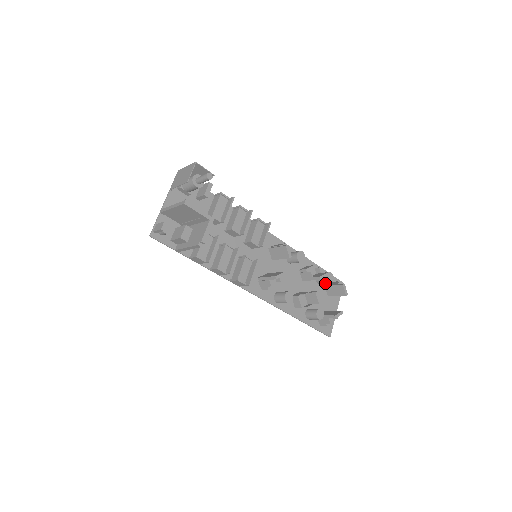
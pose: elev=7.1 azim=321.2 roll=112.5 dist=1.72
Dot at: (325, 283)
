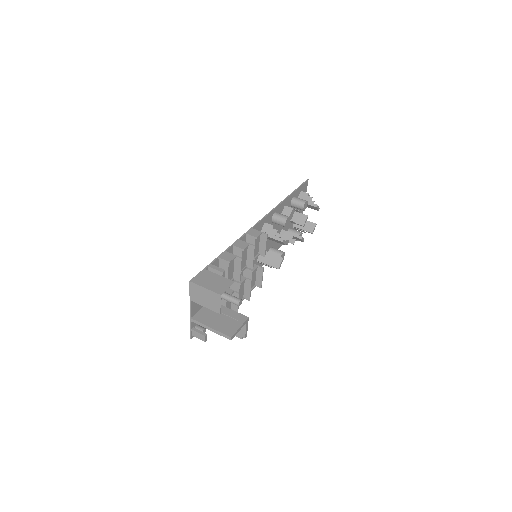
Dot at: occluded
